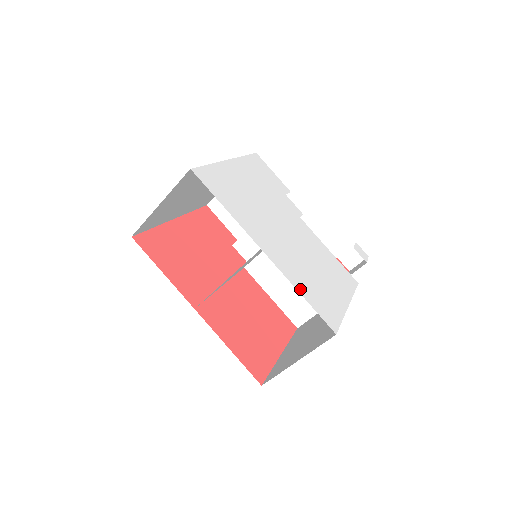
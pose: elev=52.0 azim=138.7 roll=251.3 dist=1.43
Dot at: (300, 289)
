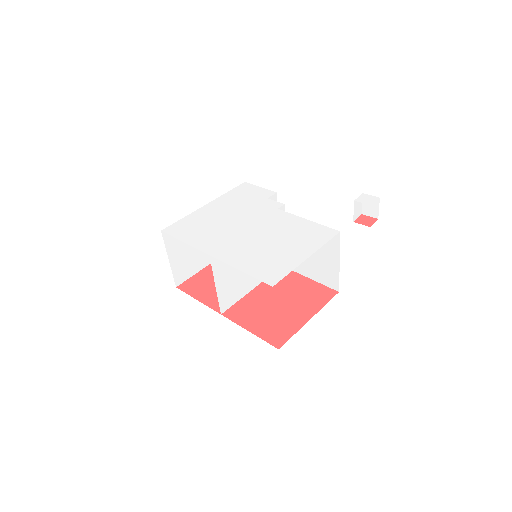
Dot at: (242, 267)
